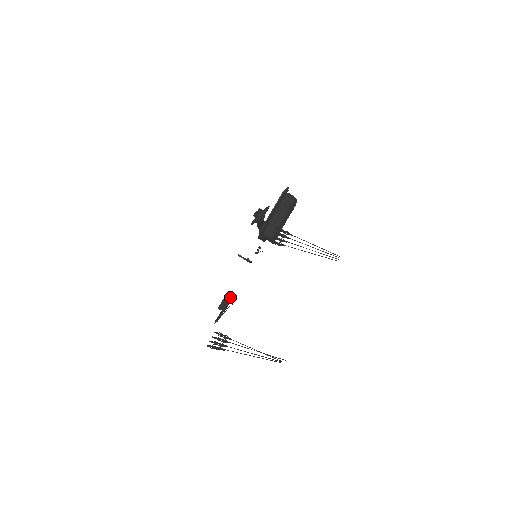
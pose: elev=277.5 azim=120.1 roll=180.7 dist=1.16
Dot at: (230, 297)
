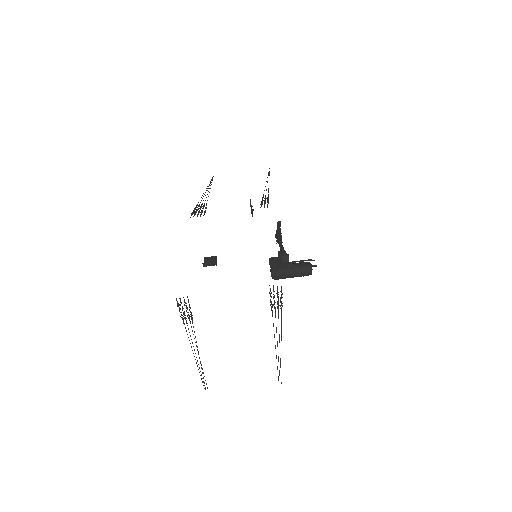
Dot at: (216, 264)
